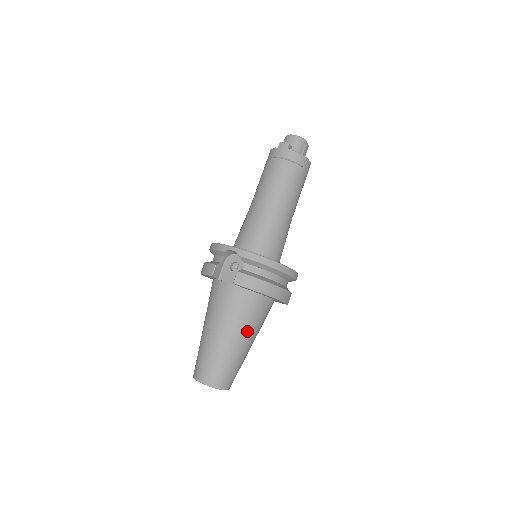
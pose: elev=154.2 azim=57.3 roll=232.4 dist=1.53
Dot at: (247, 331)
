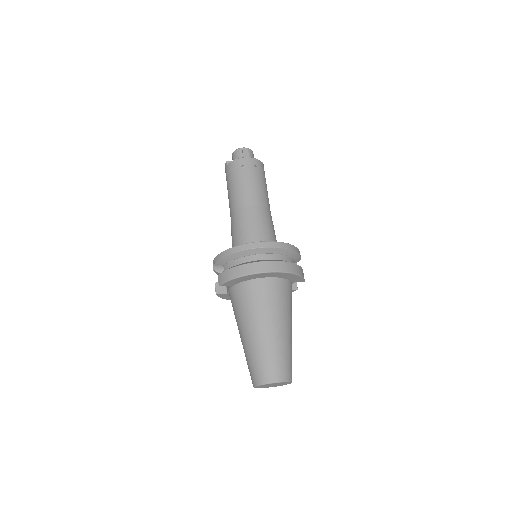
Dot at: (259, 318)
